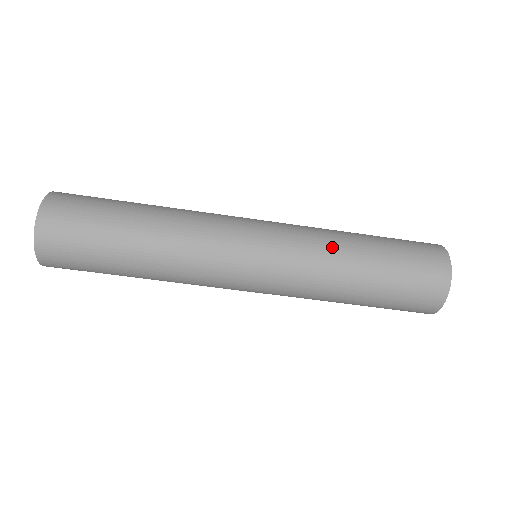
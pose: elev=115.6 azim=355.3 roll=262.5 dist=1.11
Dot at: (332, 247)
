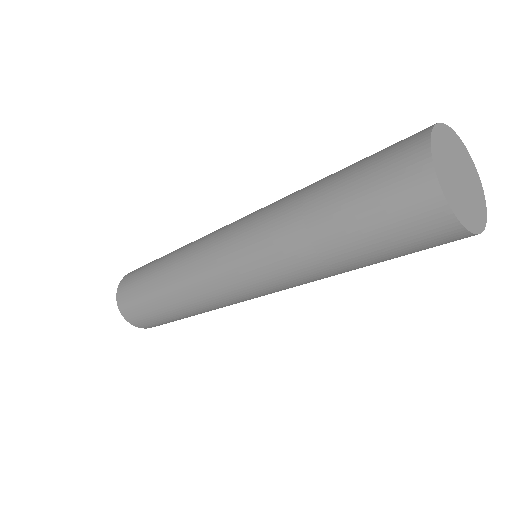
Dot at: (284, 203)
